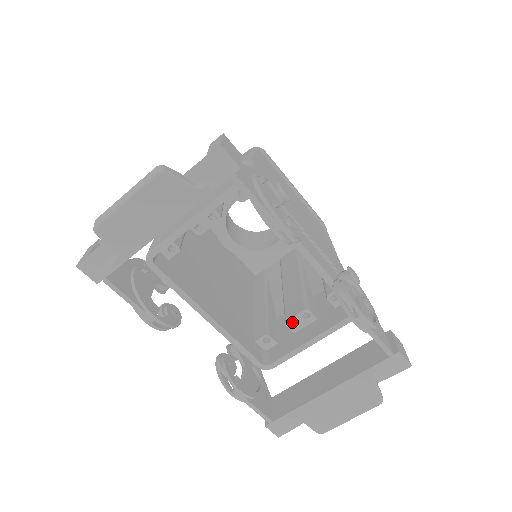
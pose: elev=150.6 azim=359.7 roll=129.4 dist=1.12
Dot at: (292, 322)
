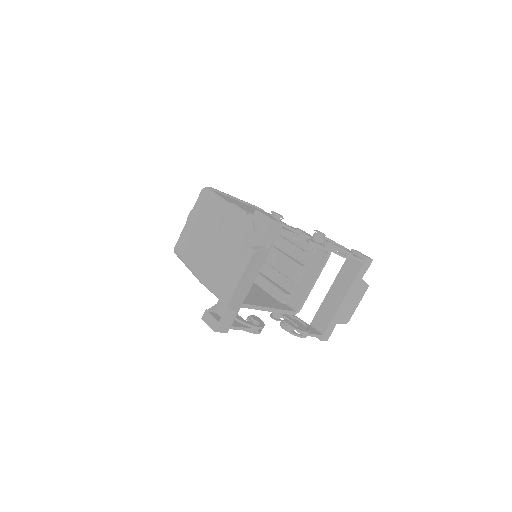
Dot at: occluded
